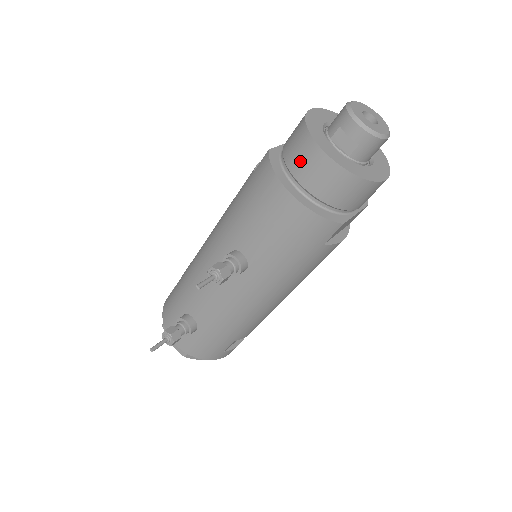
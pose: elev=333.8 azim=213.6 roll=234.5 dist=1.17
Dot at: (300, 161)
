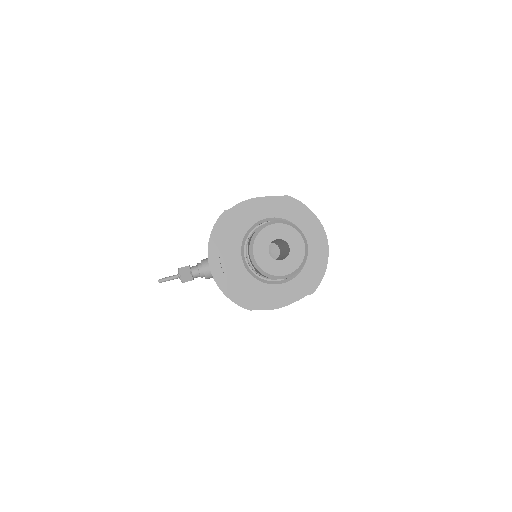
Dot at: occluded
